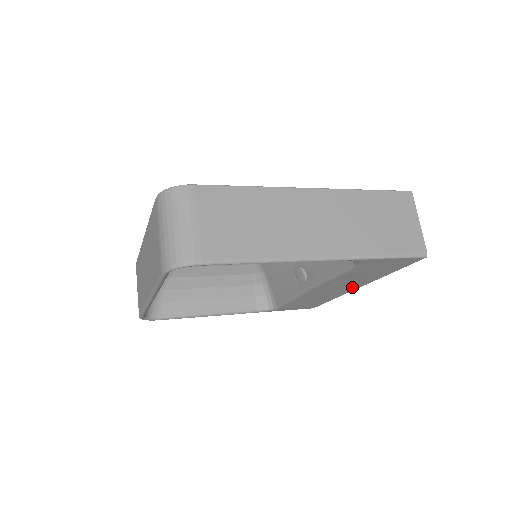
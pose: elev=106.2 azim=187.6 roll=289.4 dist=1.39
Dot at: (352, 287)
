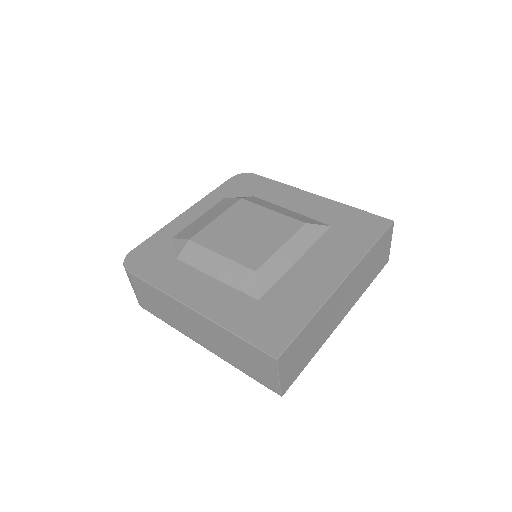
Dot at: occluded
